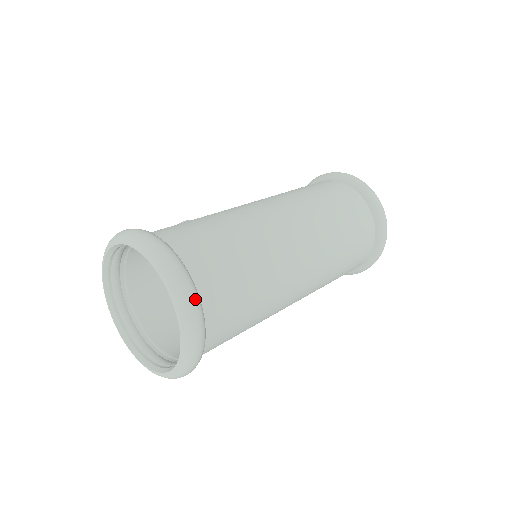
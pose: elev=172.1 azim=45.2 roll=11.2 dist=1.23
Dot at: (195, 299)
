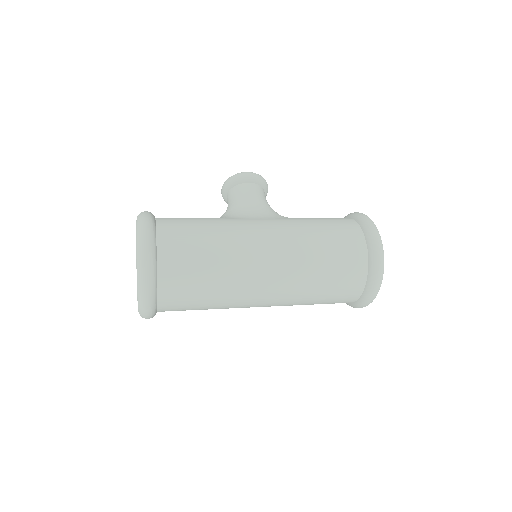
Dot at: (150, 305)
